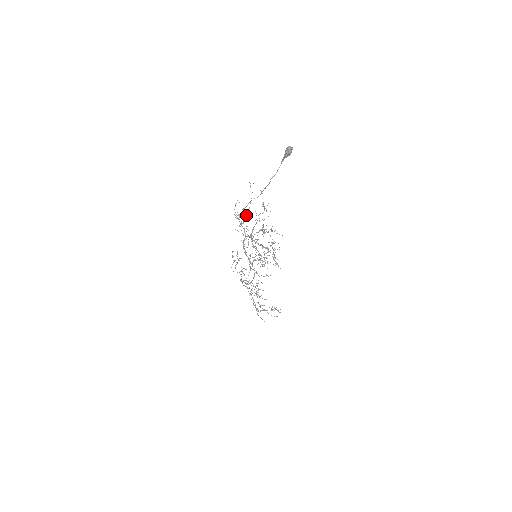
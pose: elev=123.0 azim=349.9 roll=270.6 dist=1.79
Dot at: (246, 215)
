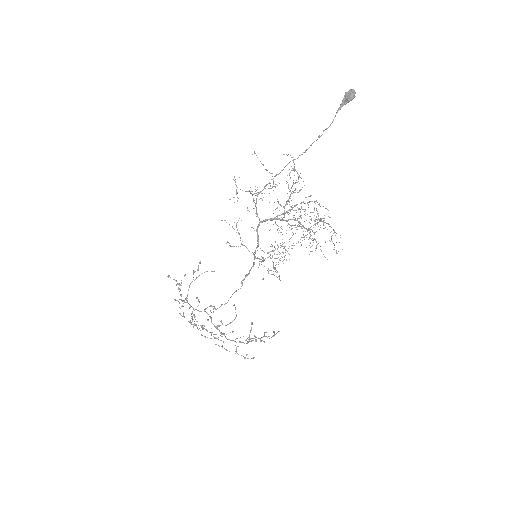
Dot at: (273, 186)
